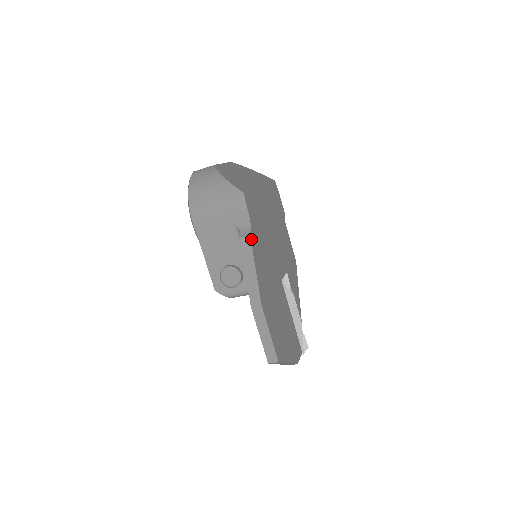
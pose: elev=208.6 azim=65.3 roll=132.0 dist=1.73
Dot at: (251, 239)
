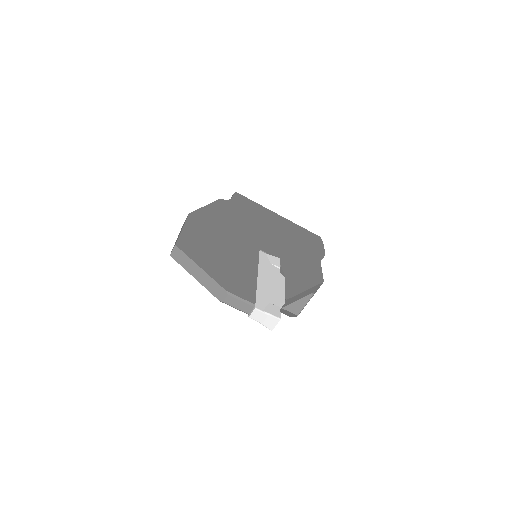
Dot at: (219, 200)
